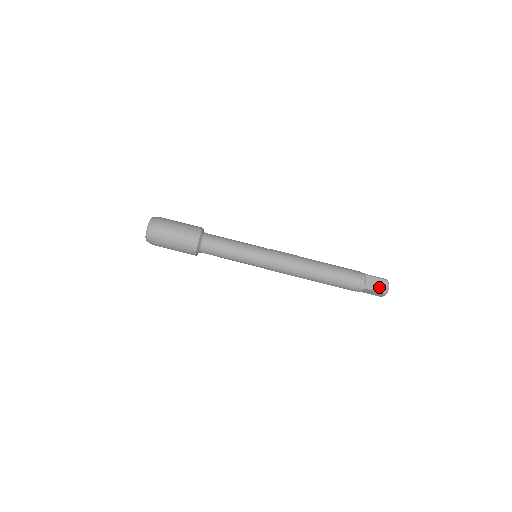
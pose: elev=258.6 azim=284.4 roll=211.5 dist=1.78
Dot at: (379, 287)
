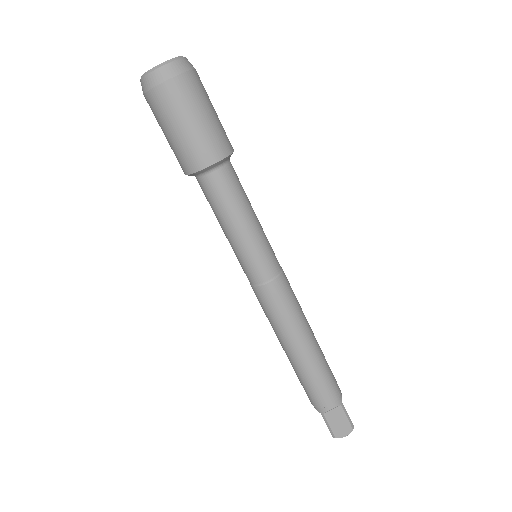
Dot at: (336, 428)
